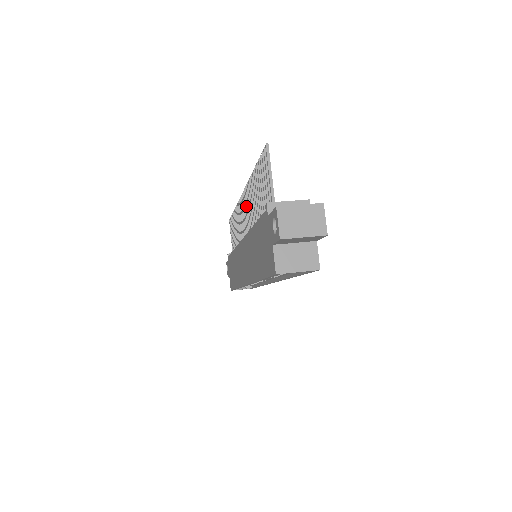
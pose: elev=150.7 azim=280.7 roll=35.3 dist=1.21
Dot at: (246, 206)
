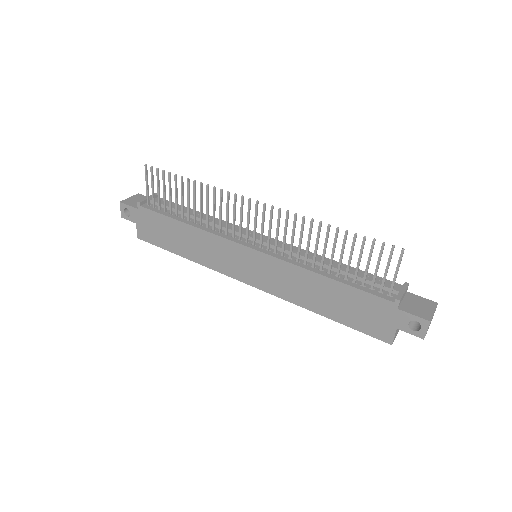
Dot at: (271, 223)
